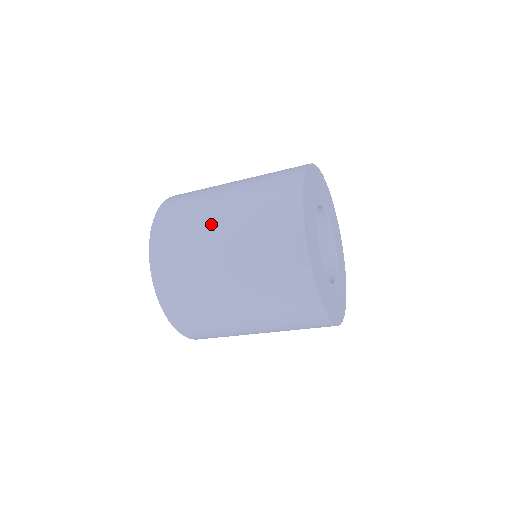
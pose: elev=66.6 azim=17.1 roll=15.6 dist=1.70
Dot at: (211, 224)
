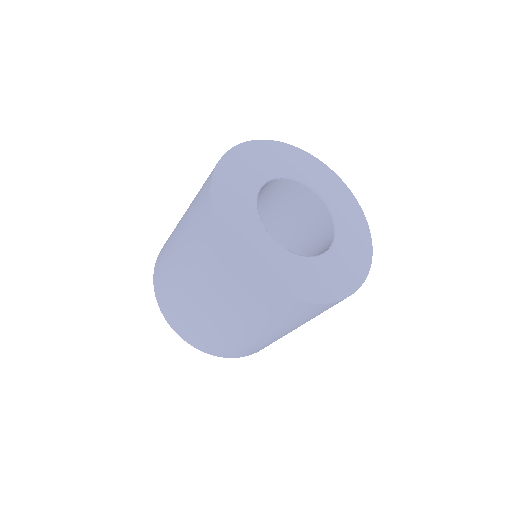
Dot at: (191, 298)
